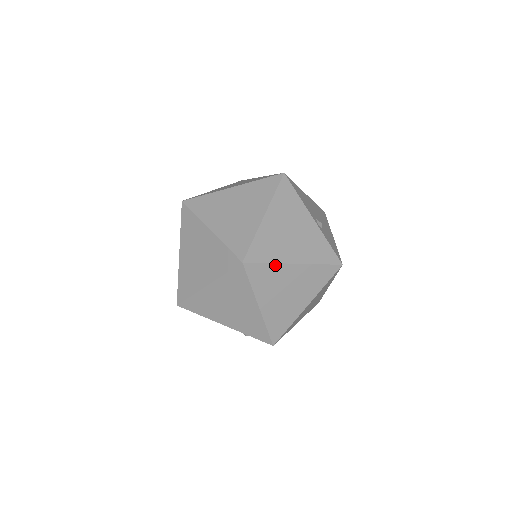
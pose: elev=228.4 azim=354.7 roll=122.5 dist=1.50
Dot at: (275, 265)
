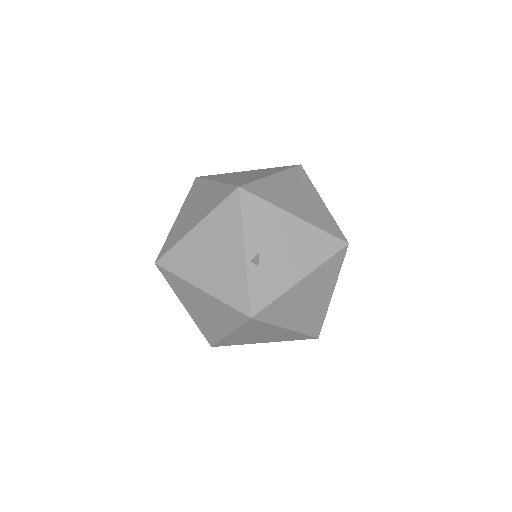
Dot at: (182, 280)
